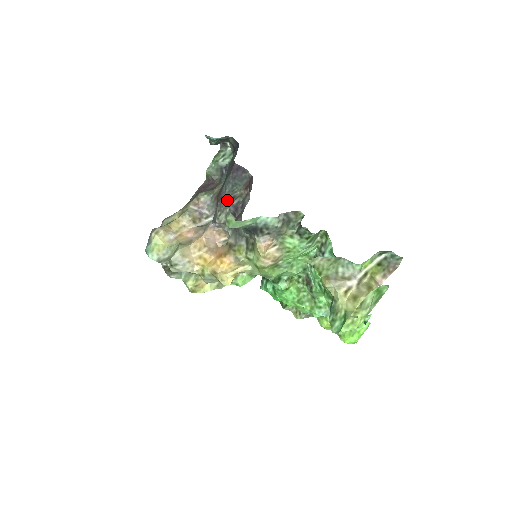
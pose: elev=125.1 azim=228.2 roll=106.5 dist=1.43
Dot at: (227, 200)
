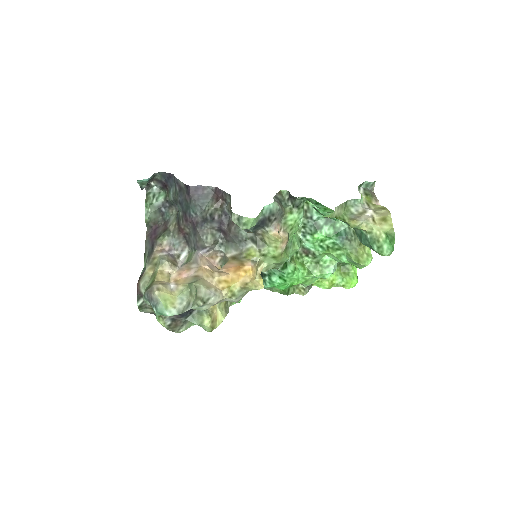
Dot at: (207, 220)
